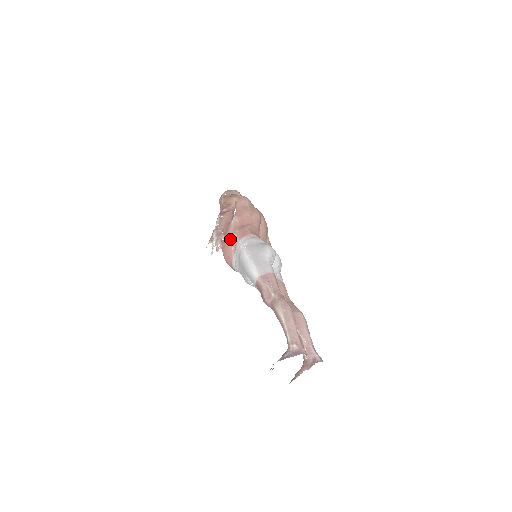
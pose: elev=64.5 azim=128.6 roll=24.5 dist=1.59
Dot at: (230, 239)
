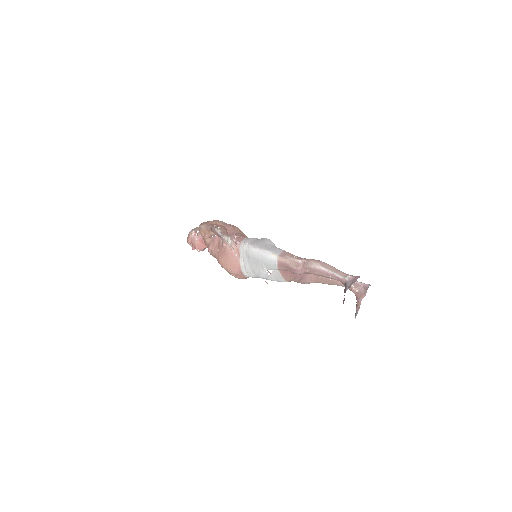
Dot at: (230, 249)
